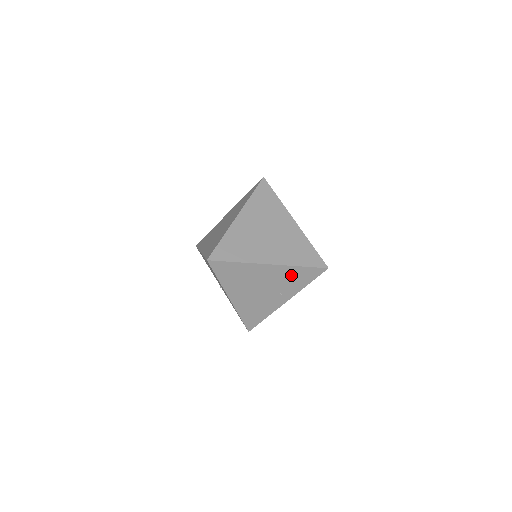
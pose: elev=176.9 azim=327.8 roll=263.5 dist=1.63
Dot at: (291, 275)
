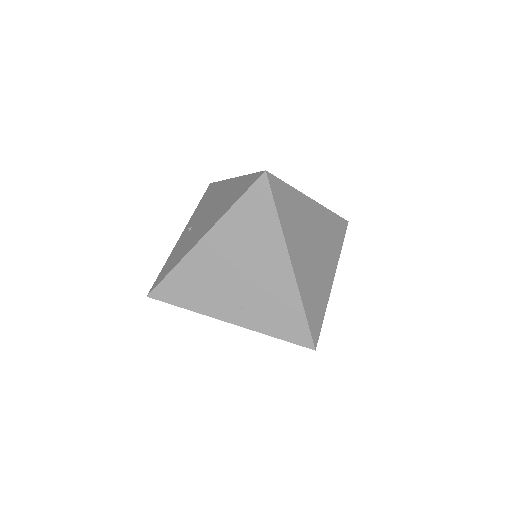
Dot at: (283, 304)
